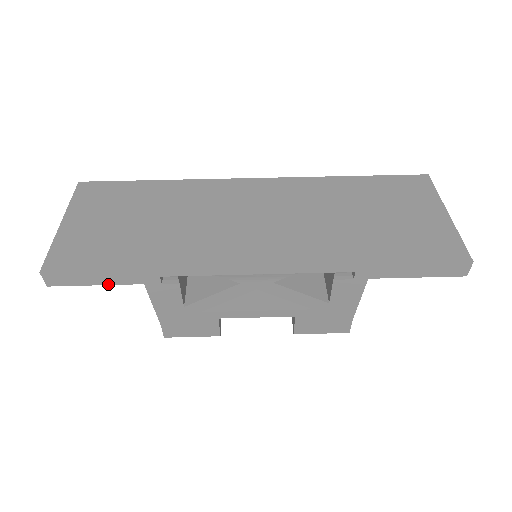
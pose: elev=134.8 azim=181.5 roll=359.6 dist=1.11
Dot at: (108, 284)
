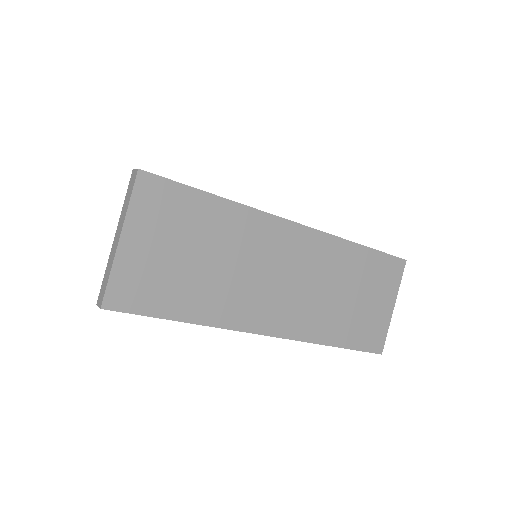
Dot at: occluded
